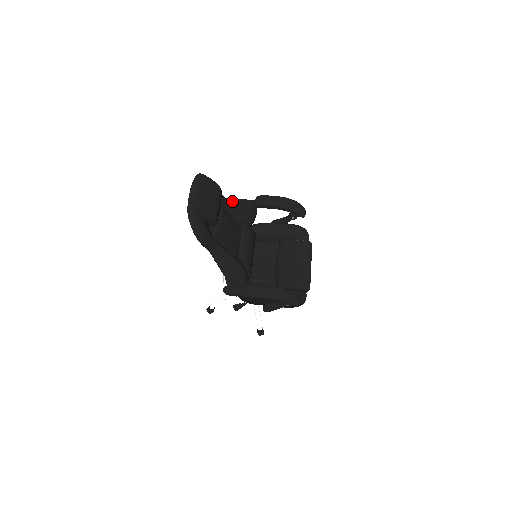
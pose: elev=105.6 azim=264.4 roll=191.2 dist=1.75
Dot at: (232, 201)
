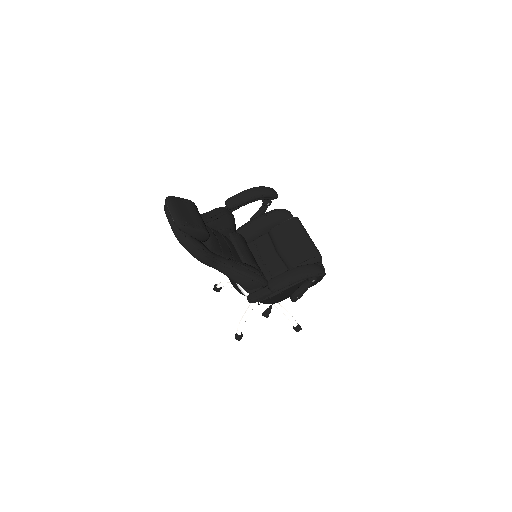
Dot at: (207, 214)
